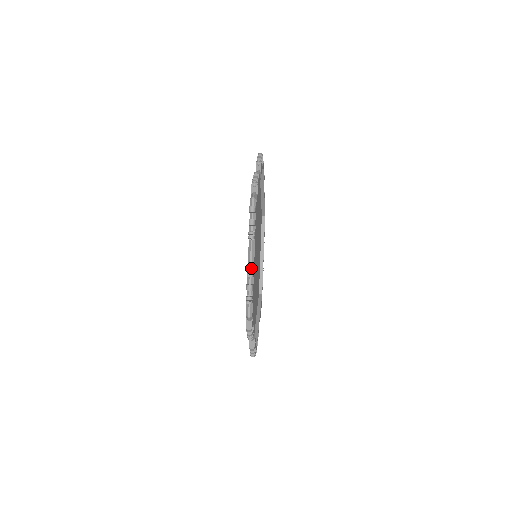
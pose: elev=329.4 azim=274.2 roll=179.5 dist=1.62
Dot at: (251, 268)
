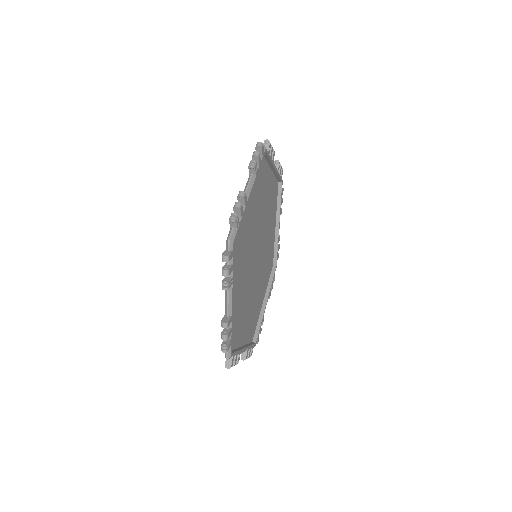
Dot at: occluded
